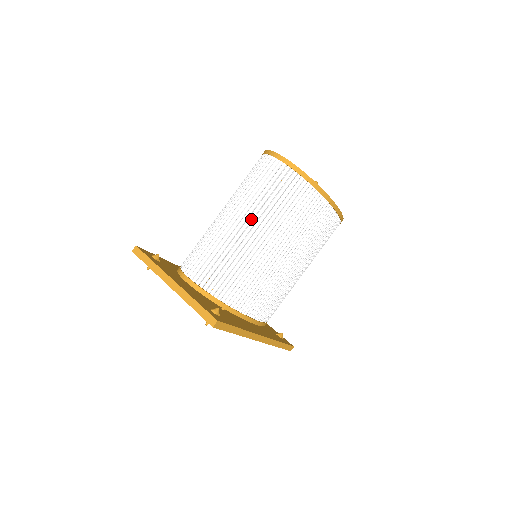
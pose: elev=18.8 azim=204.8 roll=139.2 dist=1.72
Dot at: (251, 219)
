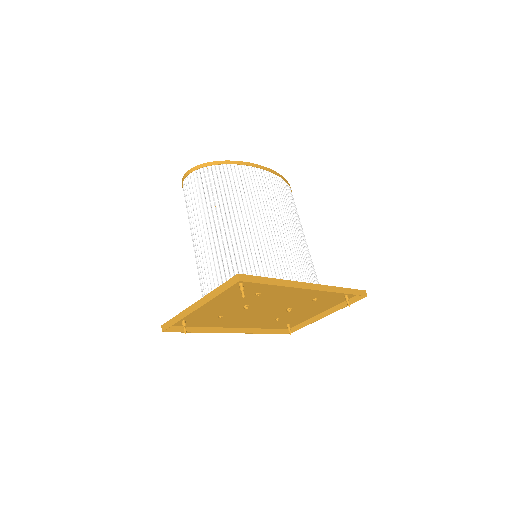
Dot at: (207, 218)
